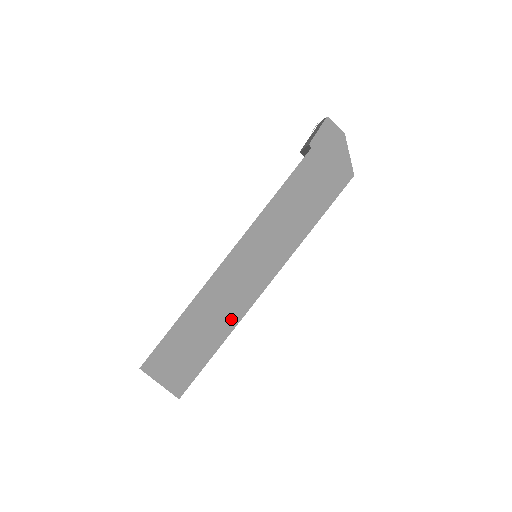
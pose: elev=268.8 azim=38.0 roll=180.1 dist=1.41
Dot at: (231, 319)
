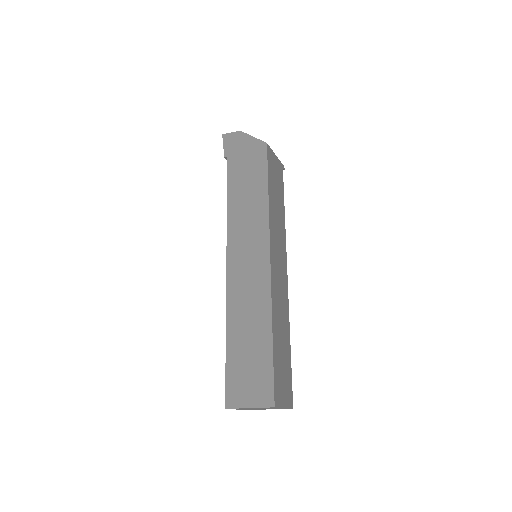
Dot at: (264, 305)
